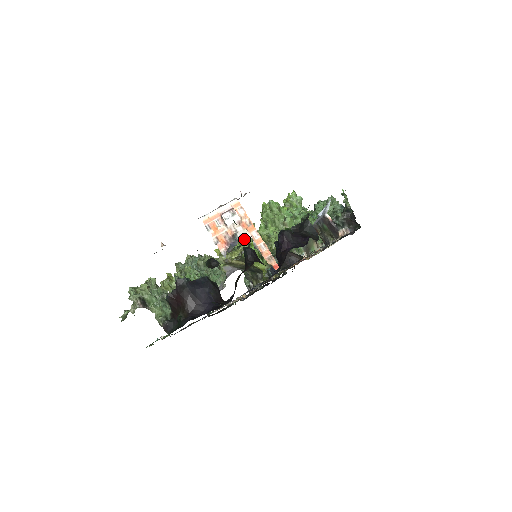
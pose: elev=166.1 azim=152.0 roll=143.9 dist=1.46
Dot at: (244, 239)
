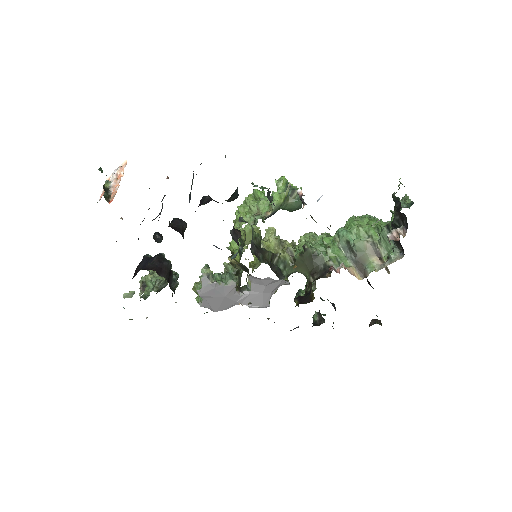
Dot at: occluded
